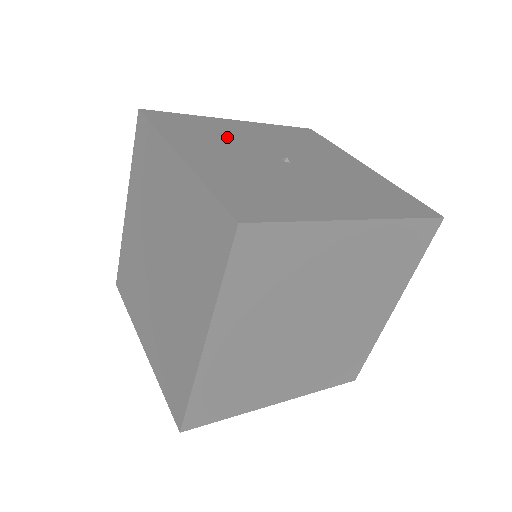
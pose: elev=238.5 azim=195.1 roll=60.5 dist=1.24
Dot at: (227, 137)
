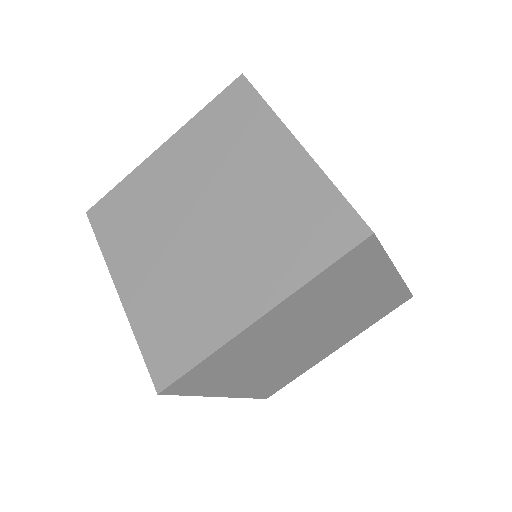
Dot at: occluded
